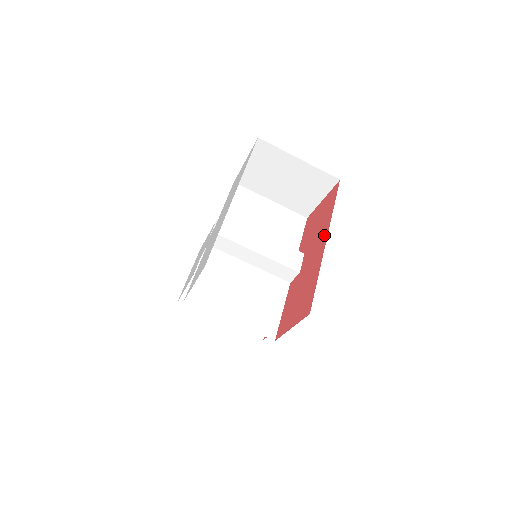
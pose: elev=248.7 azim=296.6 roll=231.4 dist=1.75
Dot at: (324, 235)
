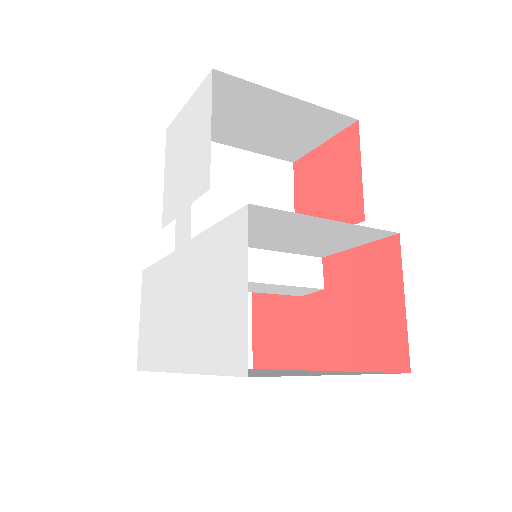
Dot at: (322, 359)
